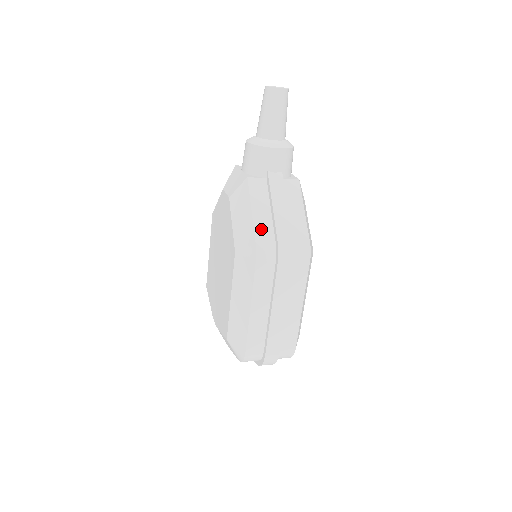
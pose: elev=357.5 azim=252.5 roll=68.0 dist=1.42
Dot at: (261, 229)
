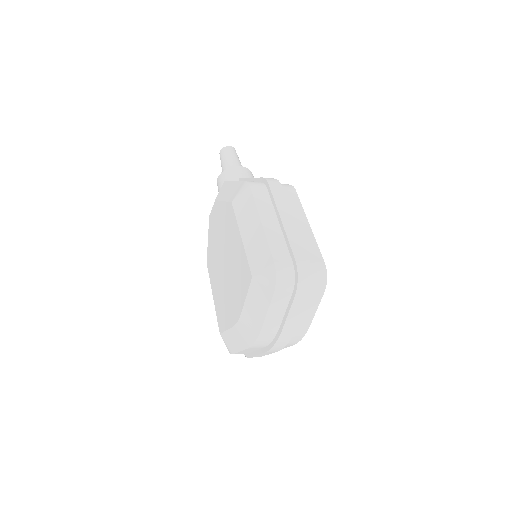
Dot at: occluded
